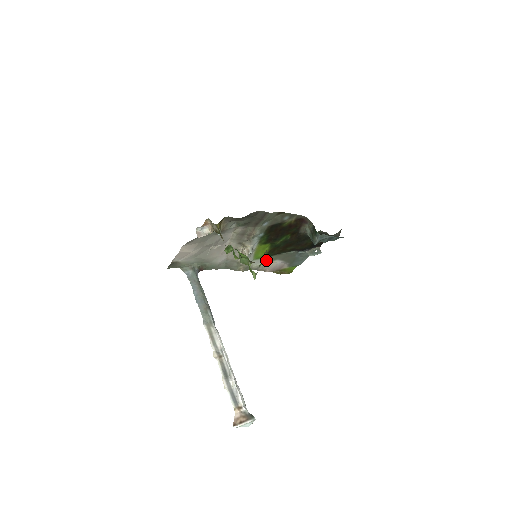
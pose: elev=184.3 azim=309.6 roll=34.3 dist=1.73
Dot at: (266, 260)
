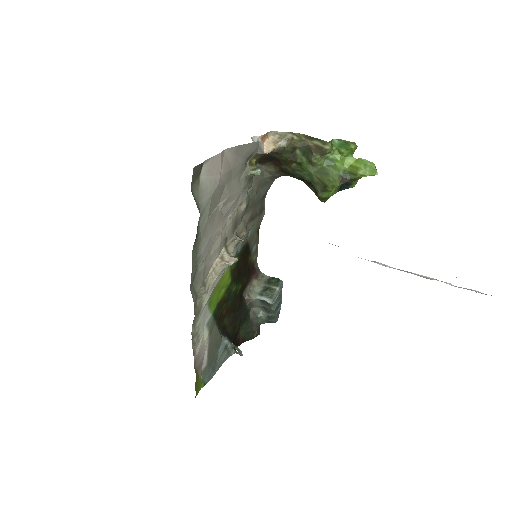
Dot at: (206, 323)
